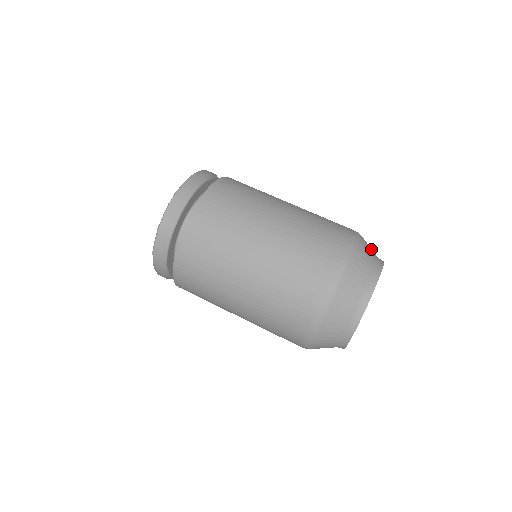
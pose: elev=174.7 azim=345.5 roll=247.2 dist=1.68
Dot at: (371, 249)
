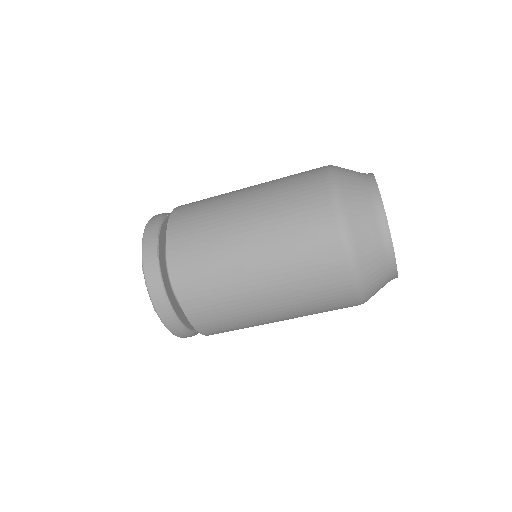
Dot at: (353, 174)
